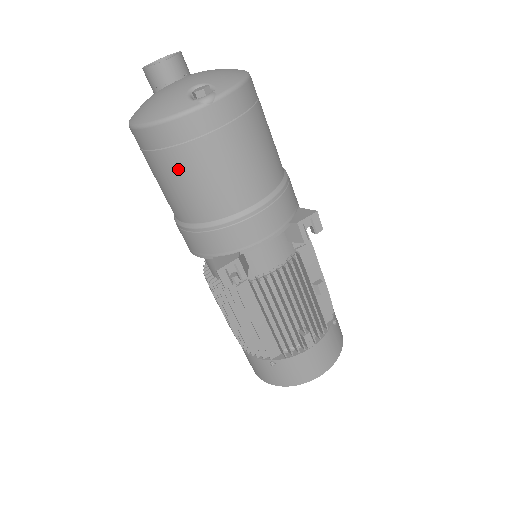
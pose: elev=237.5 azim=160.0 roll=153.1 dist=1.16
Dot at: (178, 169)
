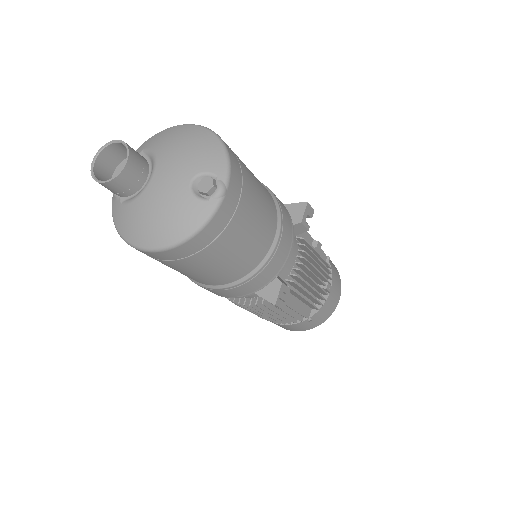
Dot at: (214, 258)
